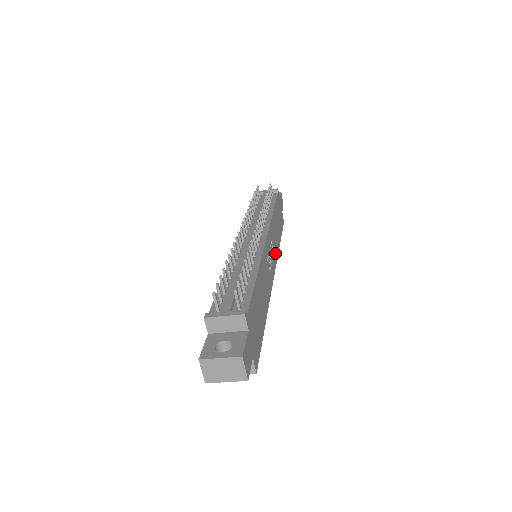
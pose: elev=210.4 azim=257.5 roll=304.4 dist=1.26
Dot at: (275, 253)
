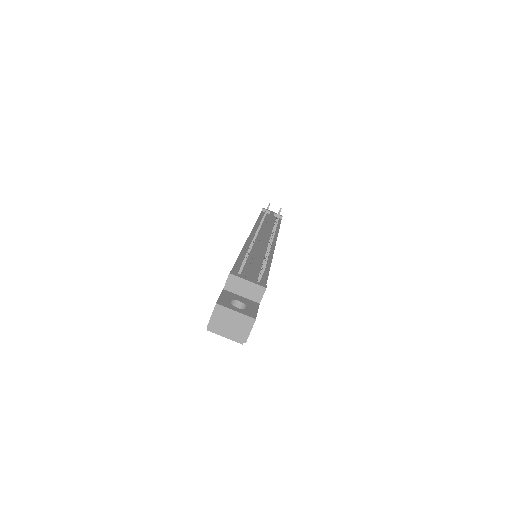
Dot at: occluded
